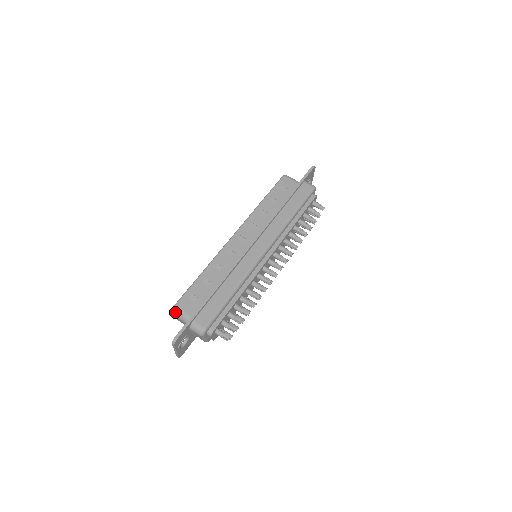
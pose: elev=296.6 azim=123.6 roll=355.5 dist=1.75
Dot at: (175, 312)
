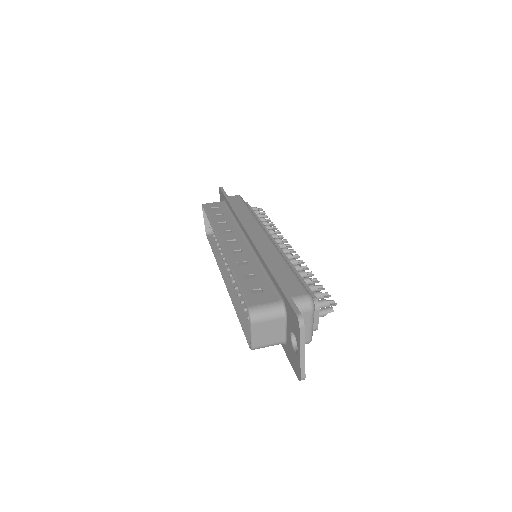
Dot at: (256, 313)
